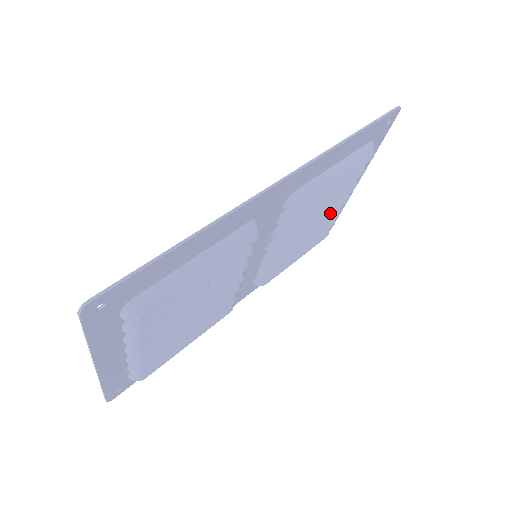
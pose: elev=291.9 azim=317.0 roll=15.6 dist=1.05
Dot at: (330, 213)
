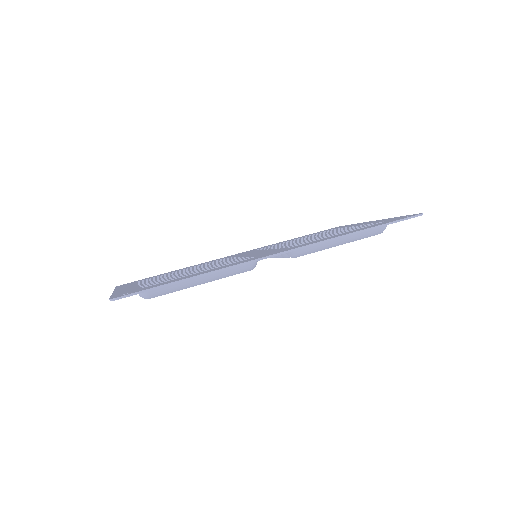
Dot at: occluded
